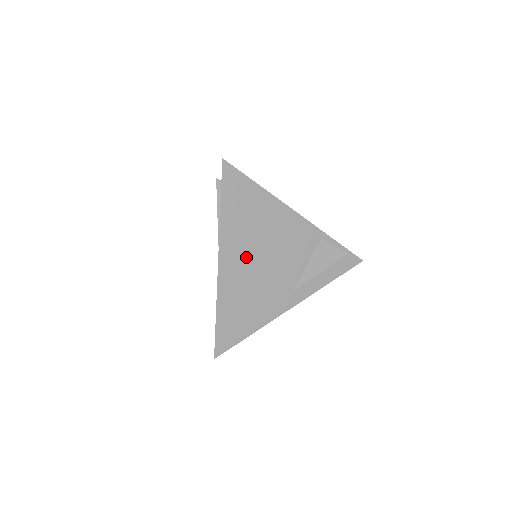
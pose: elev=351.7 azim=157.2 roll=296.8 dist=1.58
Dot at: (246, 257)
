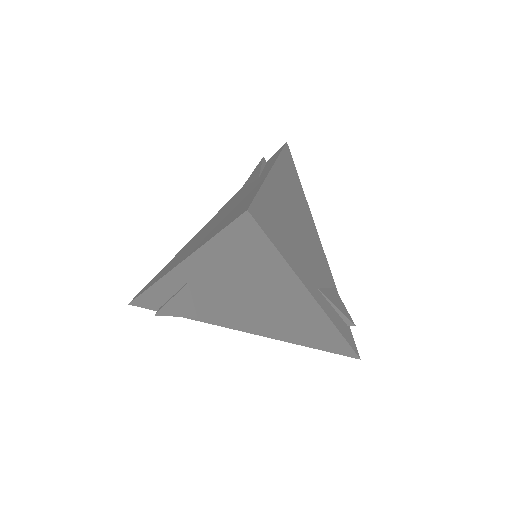
Dot at: (290, 202)
